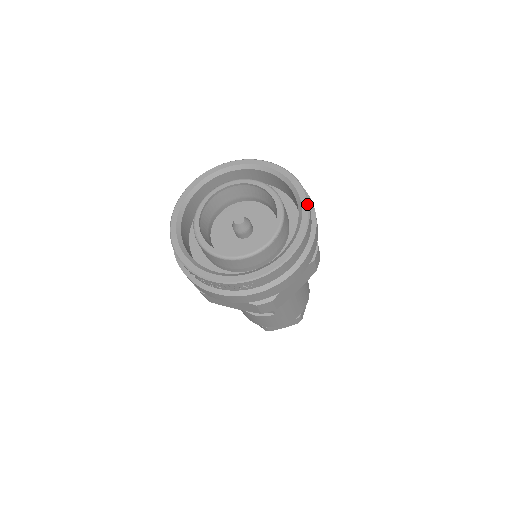
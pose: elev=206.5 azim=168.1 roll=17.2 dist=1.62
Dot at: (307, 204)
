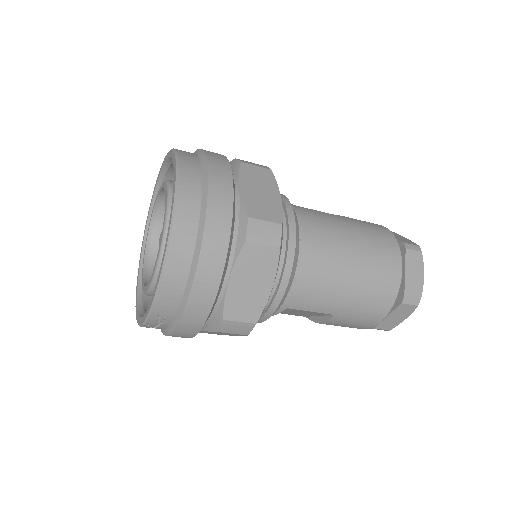
Dot at: (175, 182)
